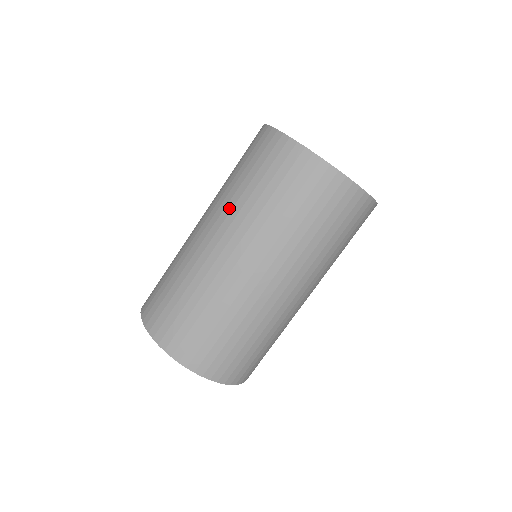
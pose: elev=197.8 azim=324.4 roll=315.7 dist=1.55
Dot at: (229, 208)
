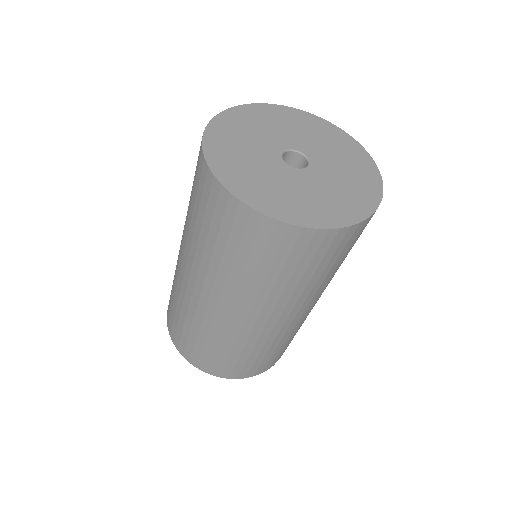
Dot at: (185, 227)
